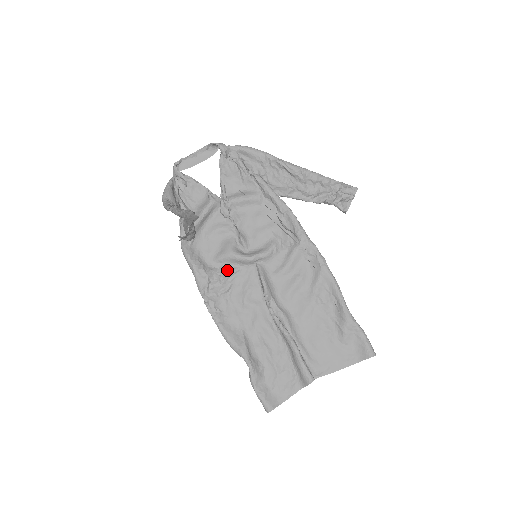
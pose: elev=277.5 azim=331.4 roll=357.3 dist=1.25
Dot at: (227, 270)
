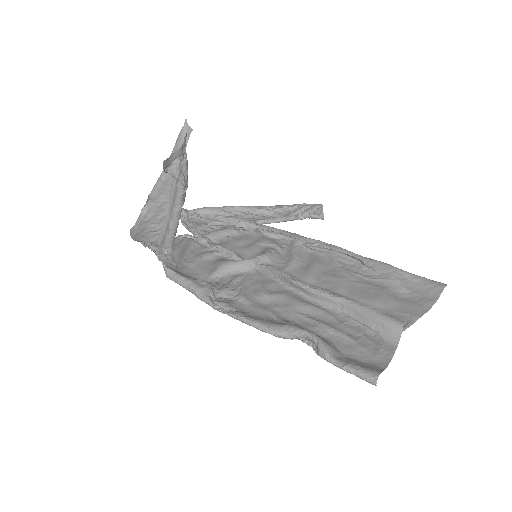
Dot at: (229, 280)
